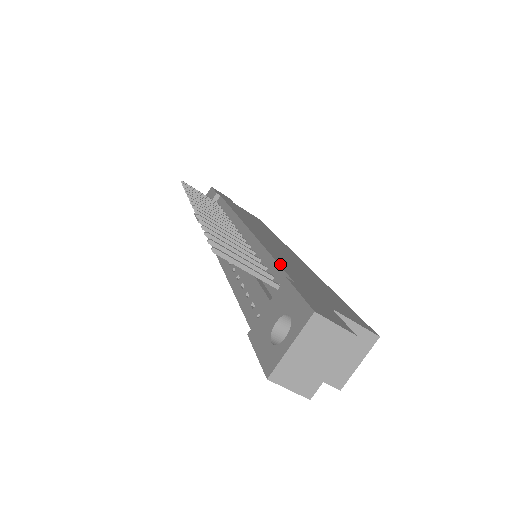
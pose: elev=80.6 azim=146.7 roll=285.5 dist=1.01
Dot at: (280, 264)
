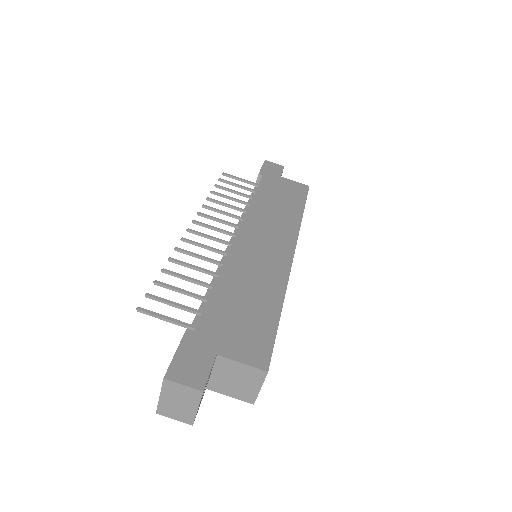
Dot at: (209, 302)
